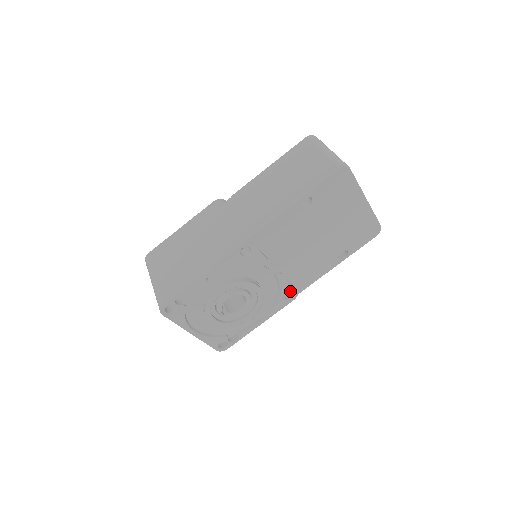
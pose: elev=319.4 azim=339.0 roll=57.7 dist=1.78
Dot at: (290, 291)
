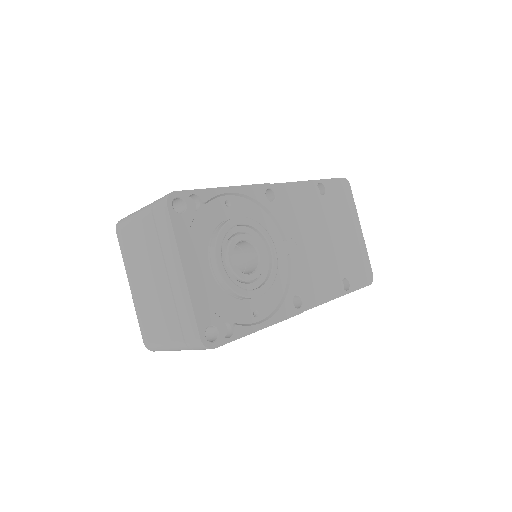
Dot at: (299, 294)
